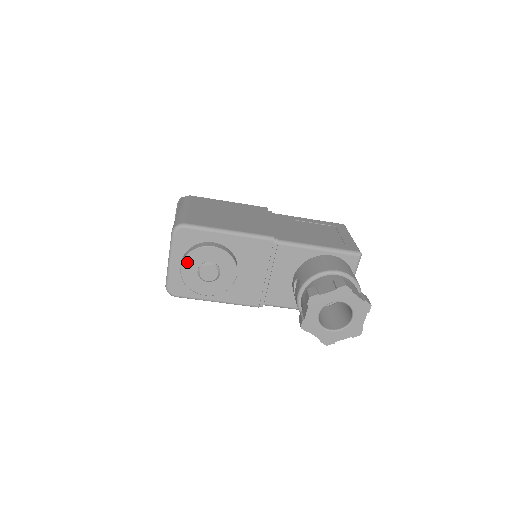
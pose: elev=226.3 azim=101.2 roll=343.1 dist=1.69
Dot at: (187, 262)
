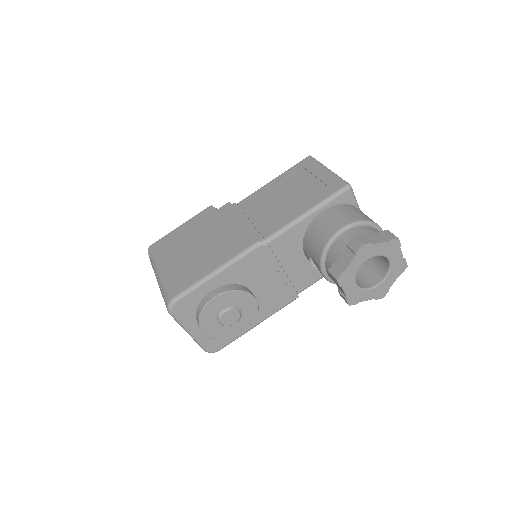
Dot at: (204, 326)
